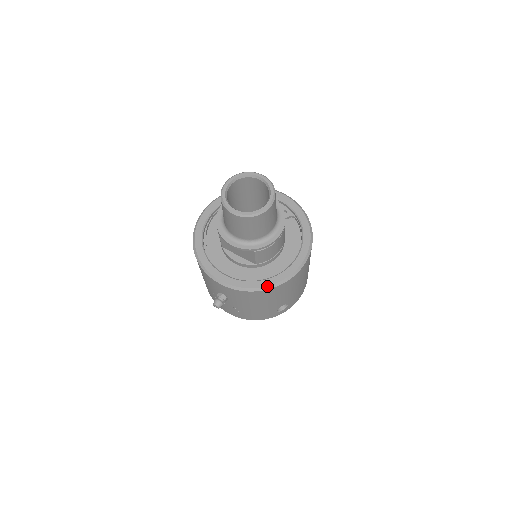
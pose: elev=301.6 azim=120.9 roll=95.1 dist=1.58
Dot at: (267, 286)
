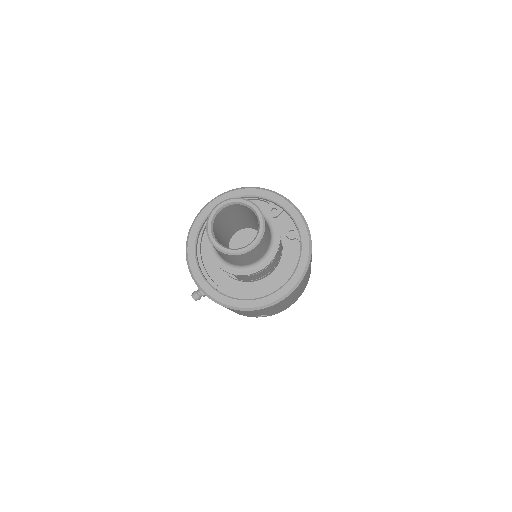
Dot at: (238, 307)
